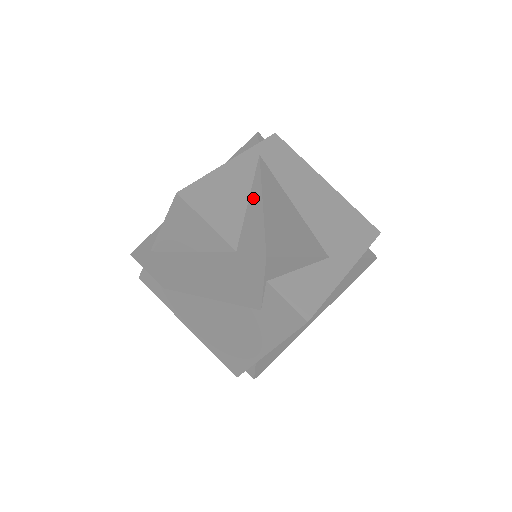
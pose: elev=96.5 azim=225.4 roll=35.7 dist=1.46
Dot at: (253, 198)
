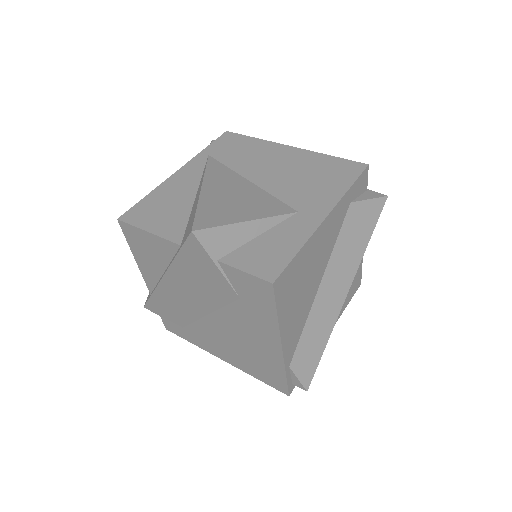
Dot at: (197, 192)
